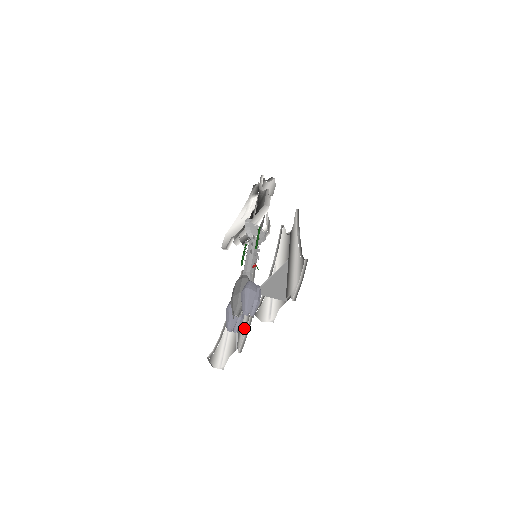
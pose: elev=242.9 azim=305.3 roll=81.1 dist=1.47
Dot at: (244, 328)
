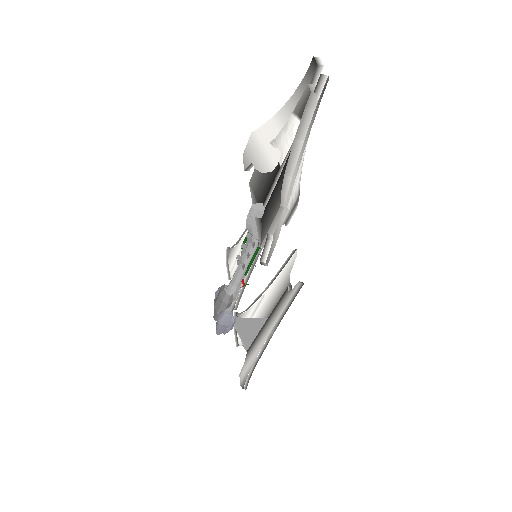
Dot at: (234, 300)
